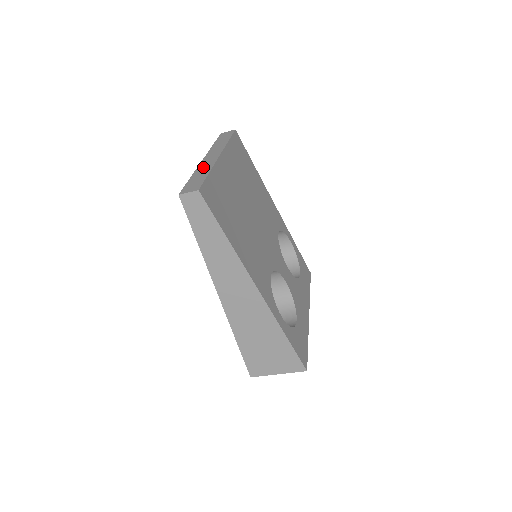
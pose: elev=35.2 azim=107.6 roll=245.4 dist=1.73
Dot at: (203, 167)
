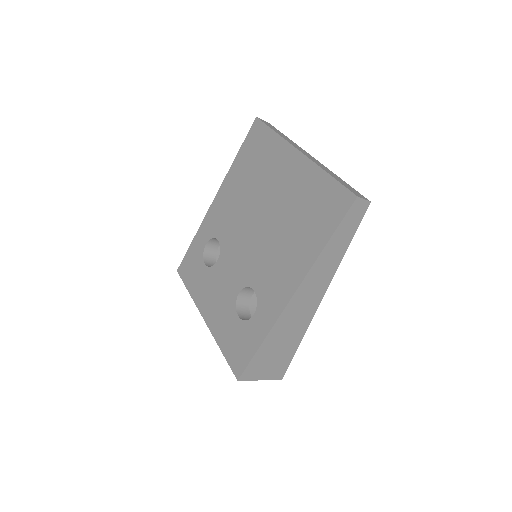
Dot at: occluded
